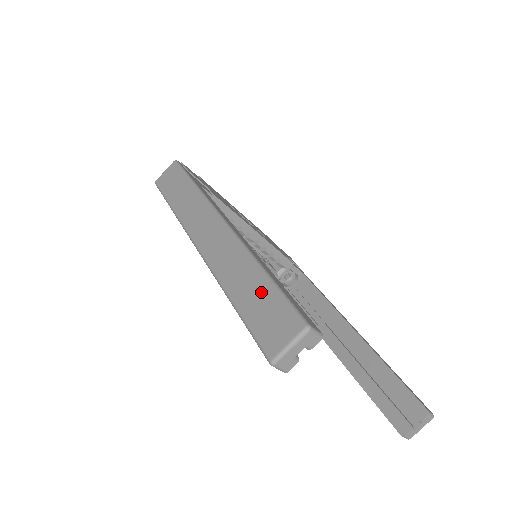
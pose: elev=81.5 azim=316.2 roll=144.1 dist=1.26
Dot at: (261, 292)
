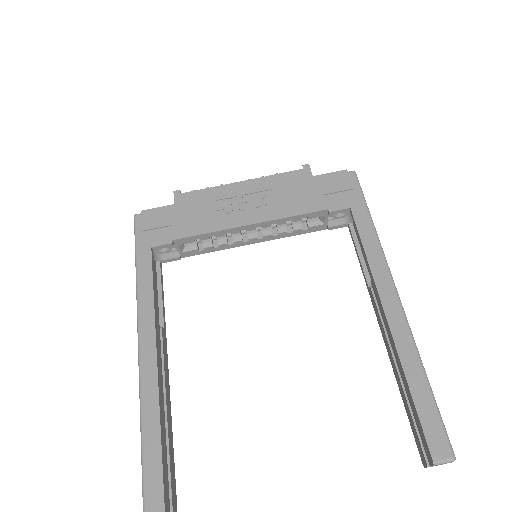
Dot at: occluded
